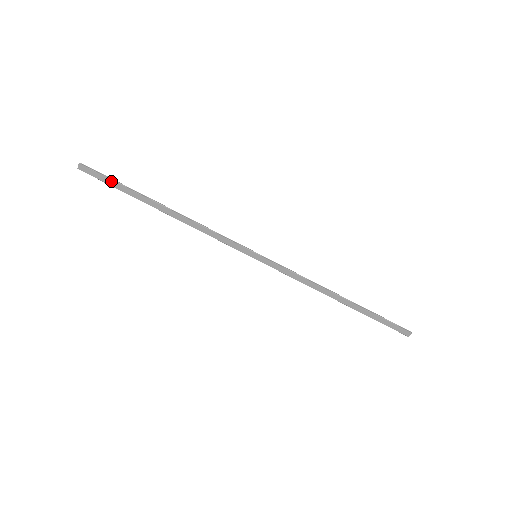
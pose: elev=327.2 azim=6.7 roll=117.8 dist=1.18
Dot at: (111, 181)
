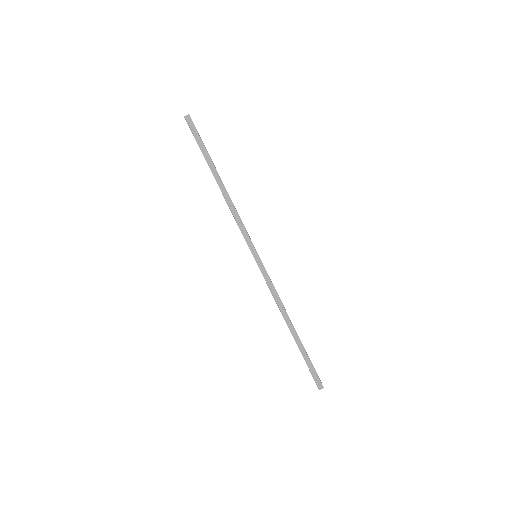
Dot at: (200, 139)
